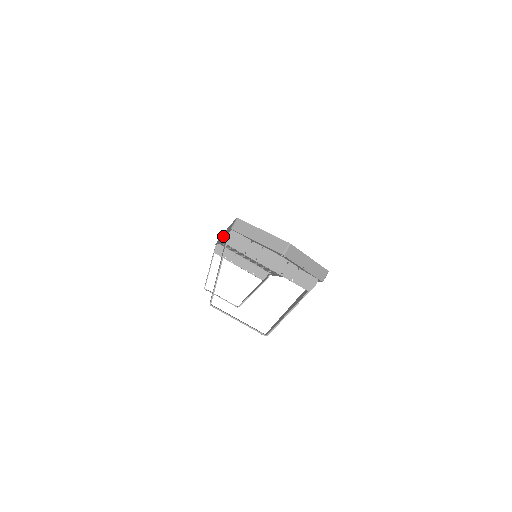
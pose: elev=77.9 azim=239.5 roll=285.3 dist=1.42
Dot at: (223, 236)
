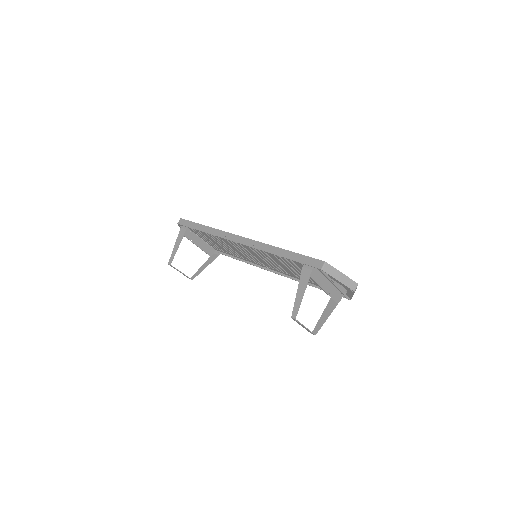
Dot at: occluded
